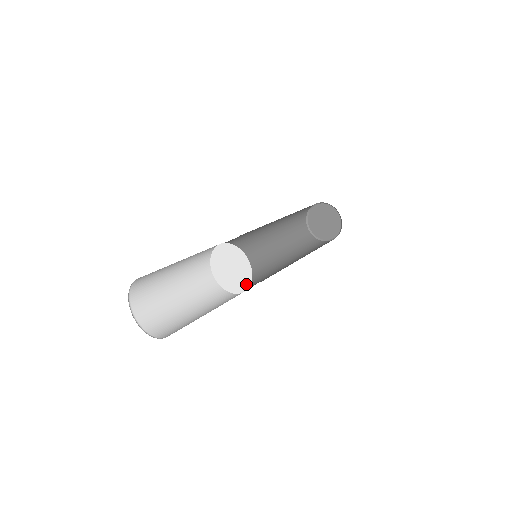
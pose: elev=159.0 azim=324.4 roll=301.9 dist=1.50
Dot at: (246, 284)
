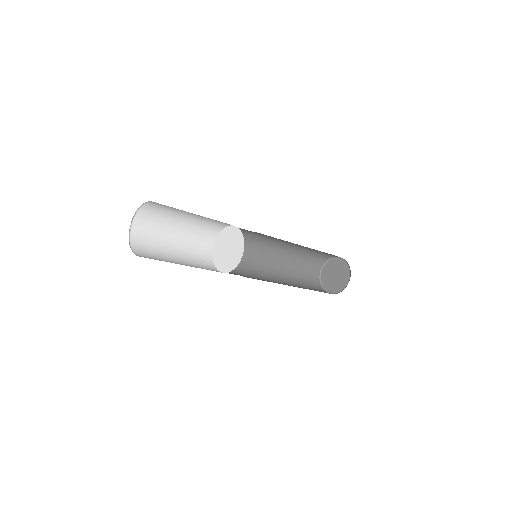
Dot at: (238, 260)
